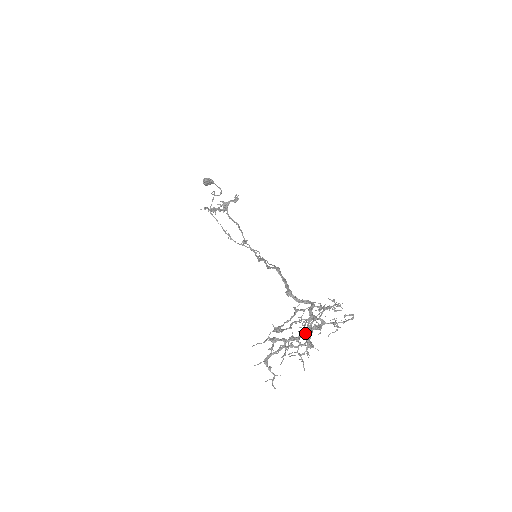
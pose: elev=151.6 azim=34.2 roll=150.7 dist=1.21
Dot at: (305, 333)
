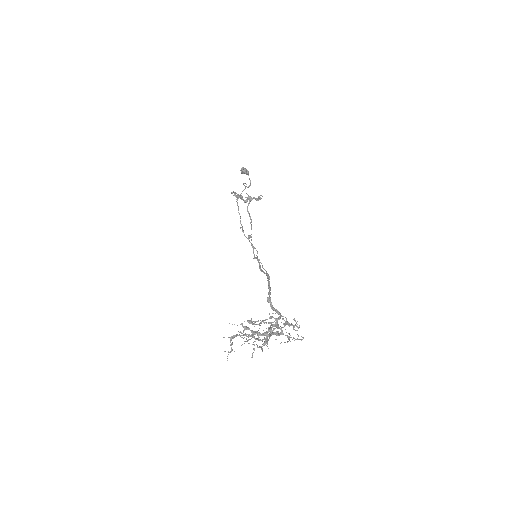
Dot at: (267, 334)
